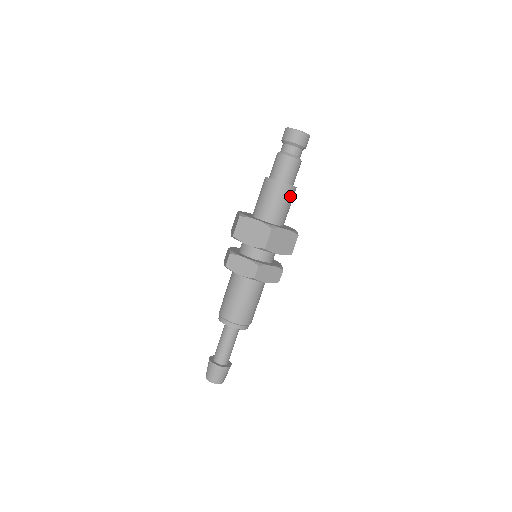
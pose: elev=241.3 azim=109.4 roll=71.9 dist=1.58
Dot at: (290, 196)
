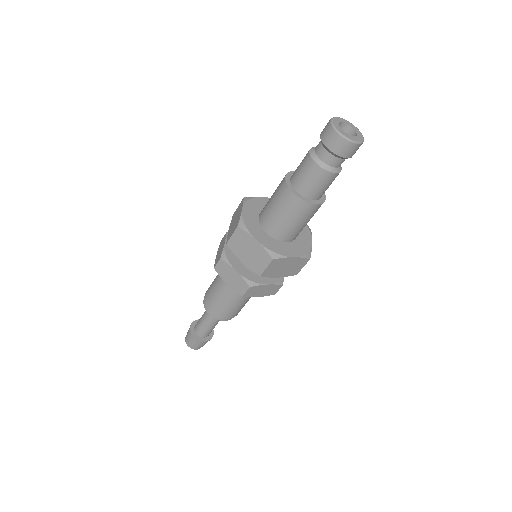
Dot at: (311, 214)
